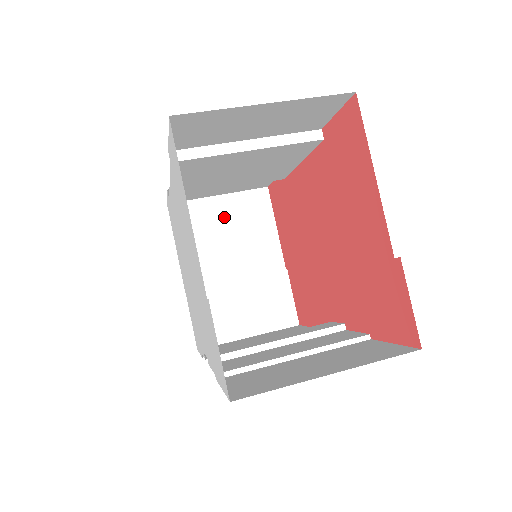
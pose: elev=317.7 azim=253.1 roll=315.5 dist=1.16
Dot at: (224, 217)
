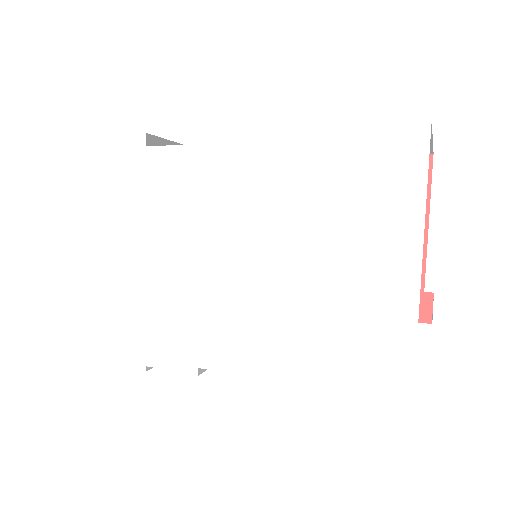
Dot at: occluded
